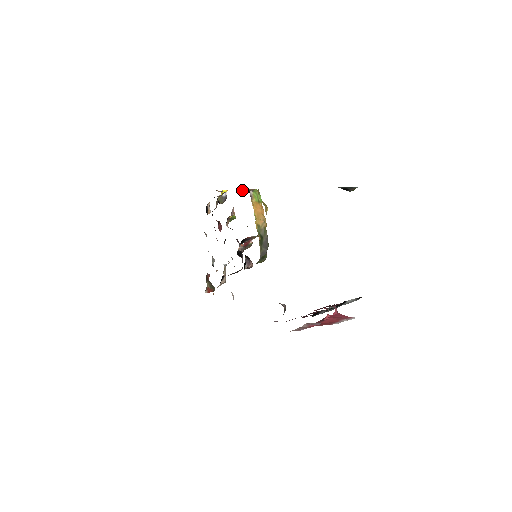
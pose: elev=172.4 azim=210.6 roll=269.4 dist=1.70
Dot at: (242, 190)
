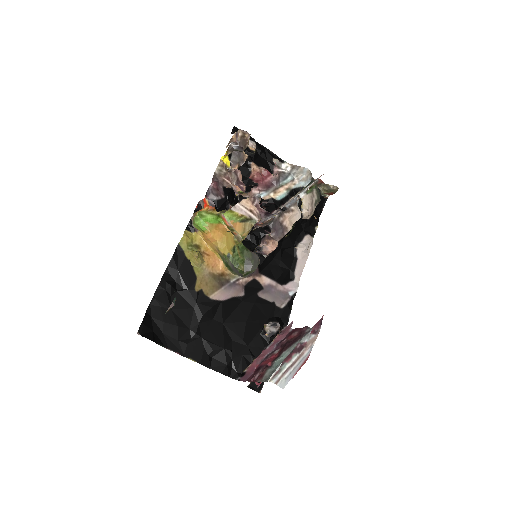
Dot at: (201, 201)
